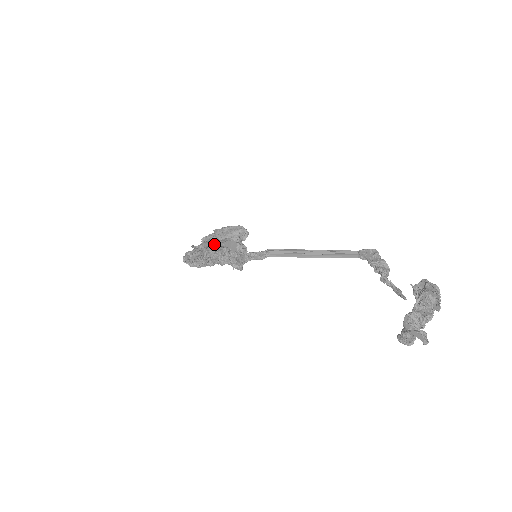
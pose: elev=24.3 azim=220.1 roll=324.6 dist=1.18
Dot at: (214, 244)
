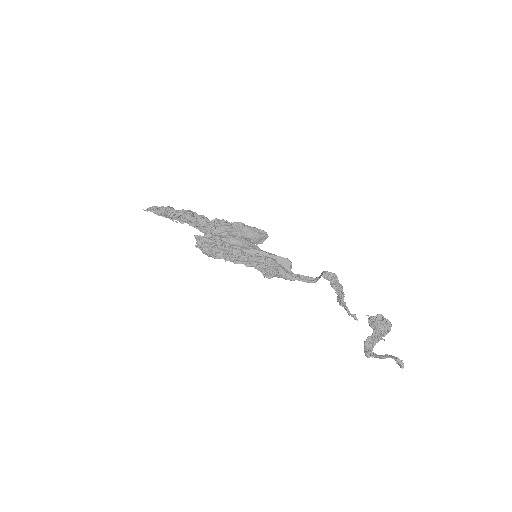
Dot at: (259, 251)
